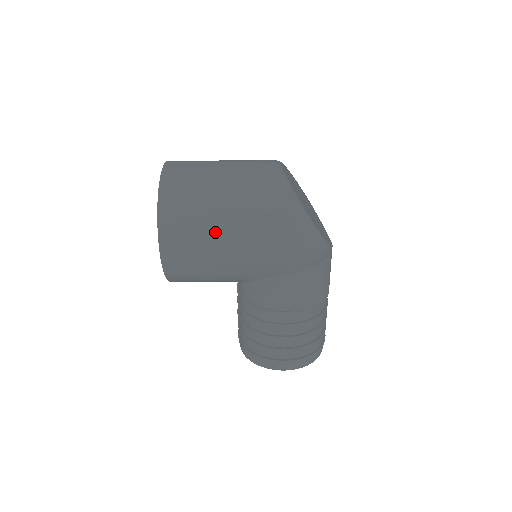
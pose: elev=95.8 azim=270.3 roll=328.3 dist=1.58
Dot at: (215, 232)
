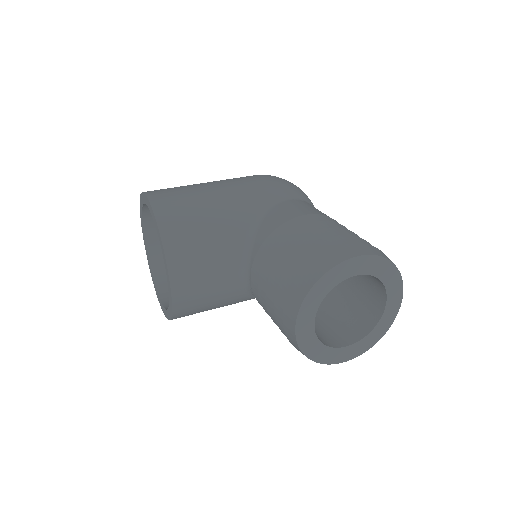
Dot at: (197, 184)
